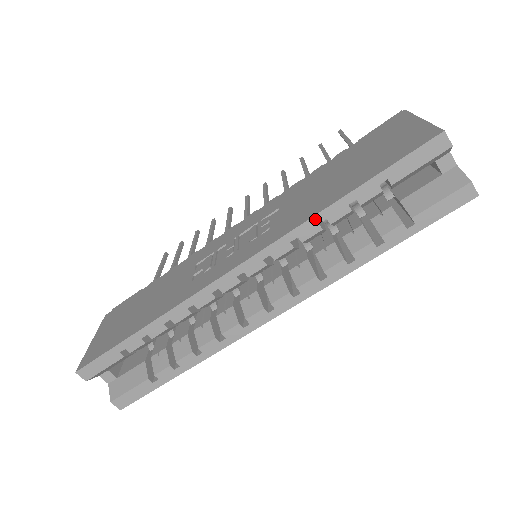
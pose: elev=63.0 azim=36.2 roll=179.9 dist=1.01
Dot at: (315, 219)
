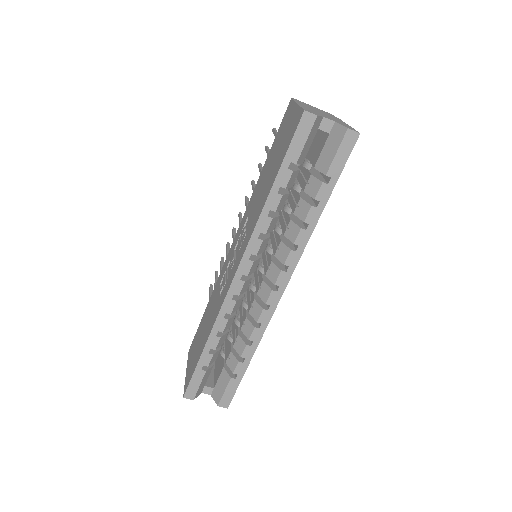
Dot at: (263, 215)
